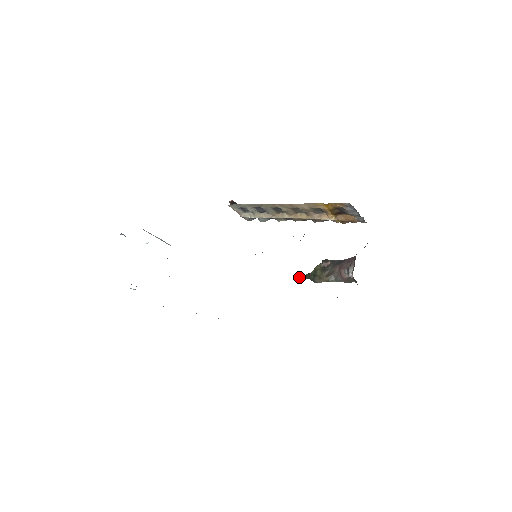
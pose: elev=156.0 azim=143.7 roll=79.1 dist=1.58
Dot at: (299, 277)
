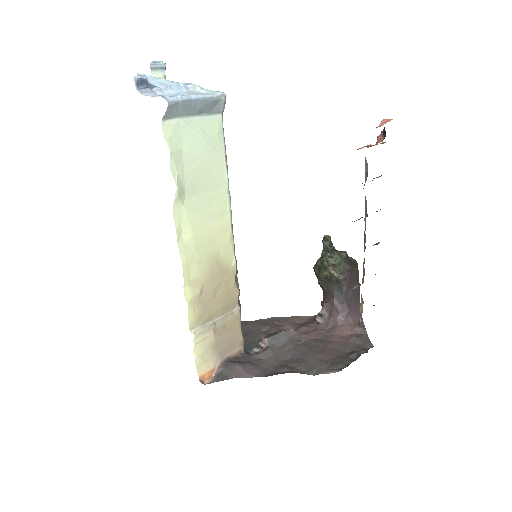
Dot at: (323, 241)
